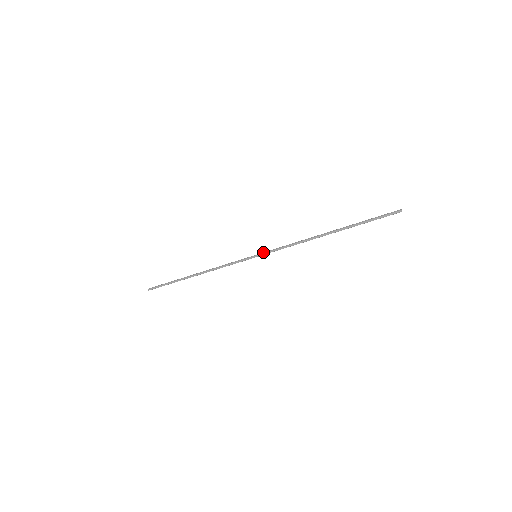
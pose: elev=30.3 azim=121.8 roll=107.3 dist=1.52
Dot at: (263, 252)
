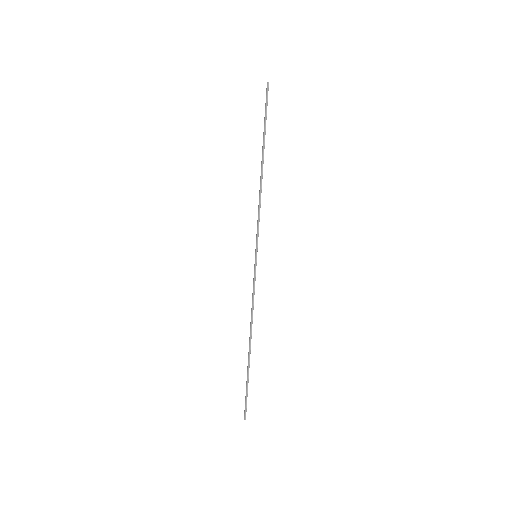
Dot at: occluded
